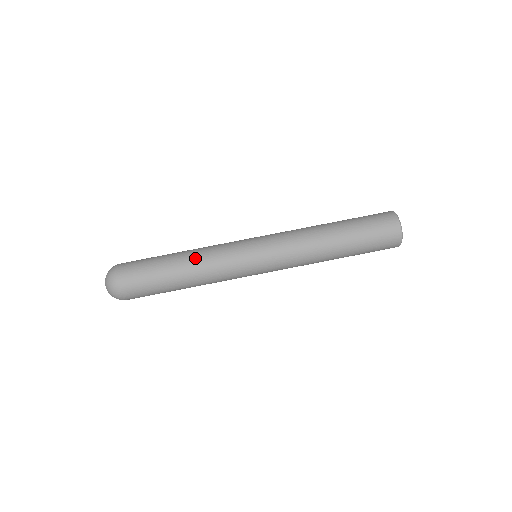
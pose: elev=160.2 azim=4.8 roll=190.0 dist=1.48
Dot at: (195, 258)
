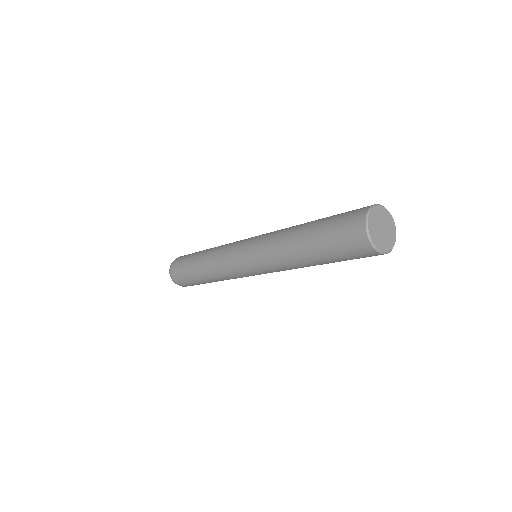
Dot at: (210, 252)
